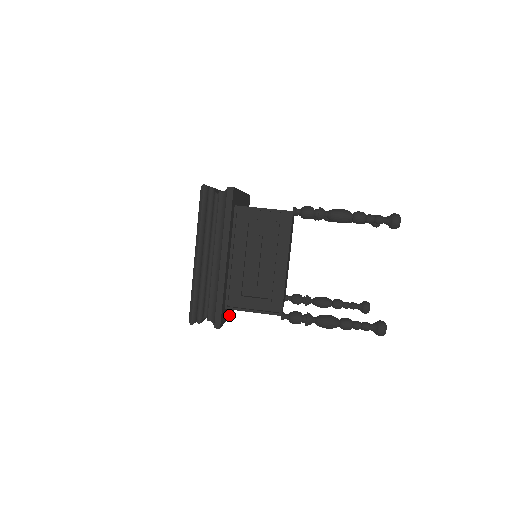
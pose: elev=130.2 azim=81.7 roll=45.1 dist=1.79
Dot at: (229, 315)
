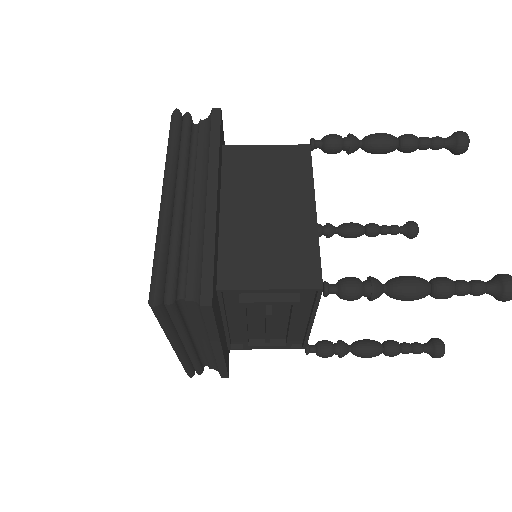
Dot at: occluded
